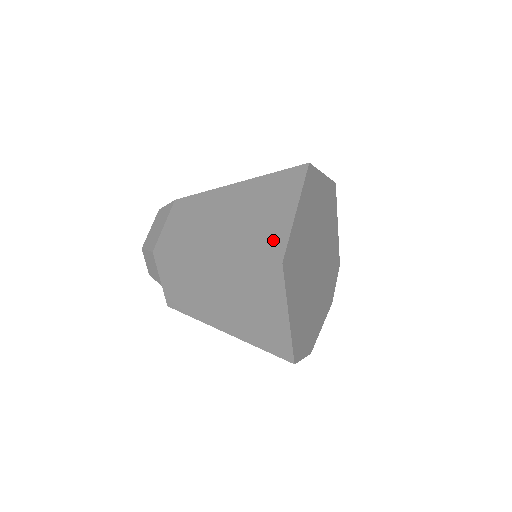
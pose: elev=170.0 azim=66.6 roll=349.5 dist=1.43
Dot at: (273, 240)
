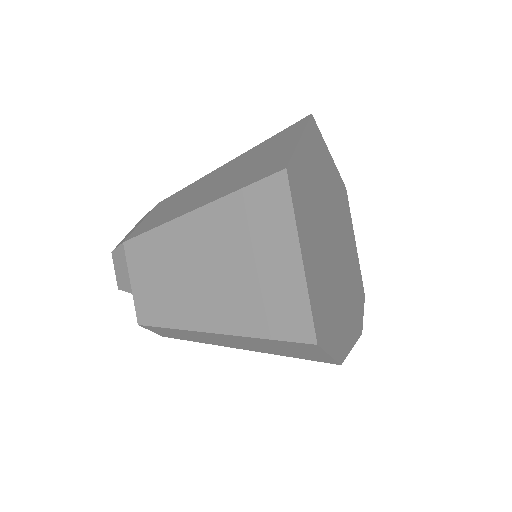
Dot at: (273, 163)
